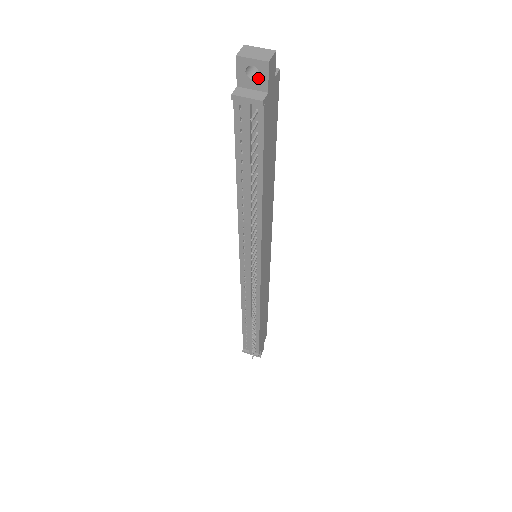
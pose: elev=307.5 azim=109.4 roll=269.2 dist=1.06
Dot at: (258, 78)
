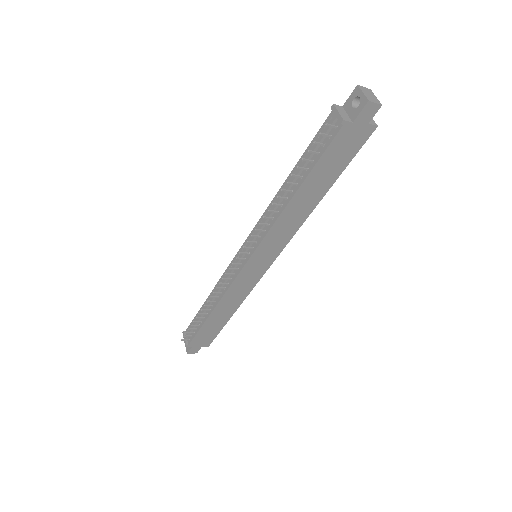
Dot at: (356, 108)
